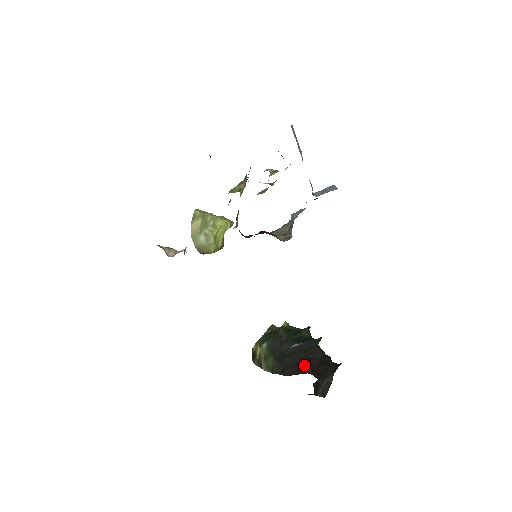
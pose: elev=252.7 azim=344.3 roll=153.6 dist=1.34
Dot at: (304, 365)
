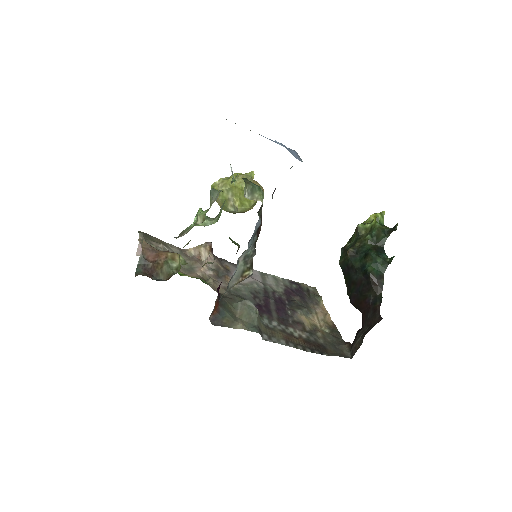
Dot at: (360, 302)
